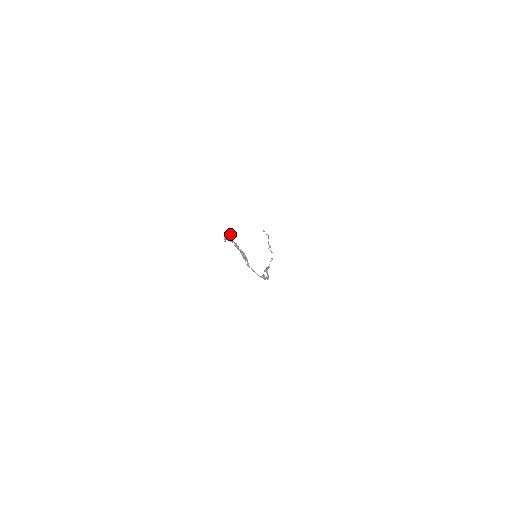
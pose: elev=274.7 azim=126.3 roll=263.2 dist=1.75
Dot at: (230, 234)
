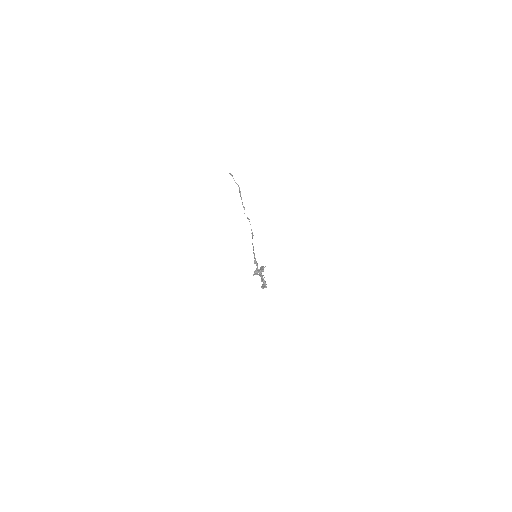
Dot at: (261, 268)
